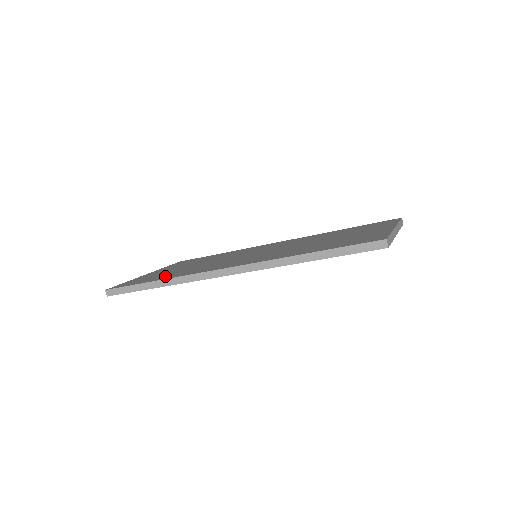
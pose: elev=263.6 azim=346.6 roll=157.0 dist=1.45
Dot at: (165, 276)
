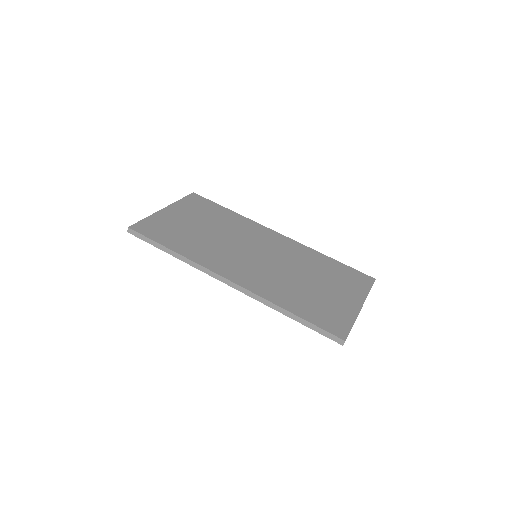
Dot at: (180, 243)
